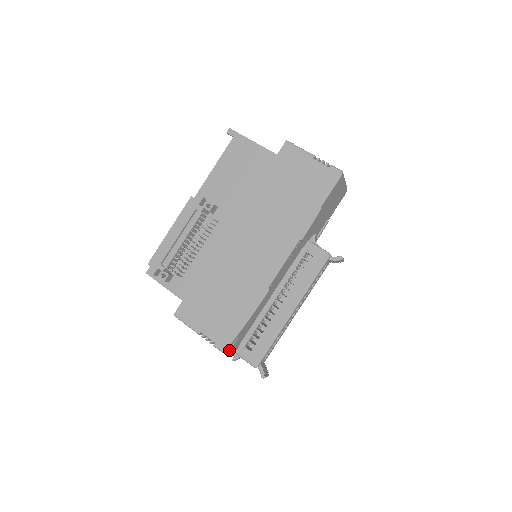
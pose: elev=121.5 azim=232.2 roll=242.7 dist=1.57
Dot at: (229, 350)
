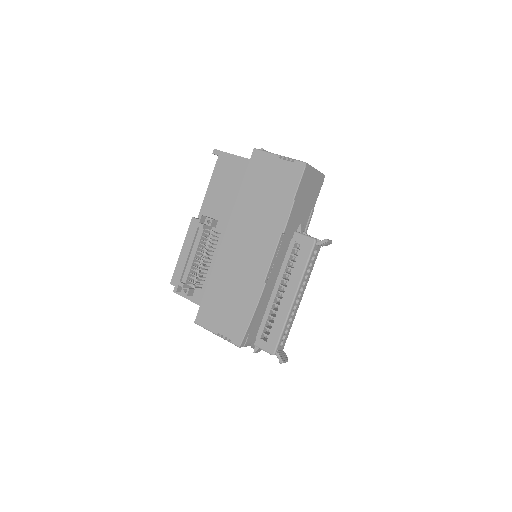
Dot at: (245, 344)
